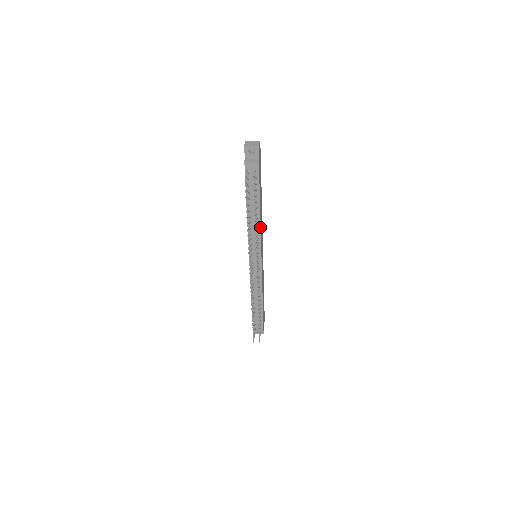
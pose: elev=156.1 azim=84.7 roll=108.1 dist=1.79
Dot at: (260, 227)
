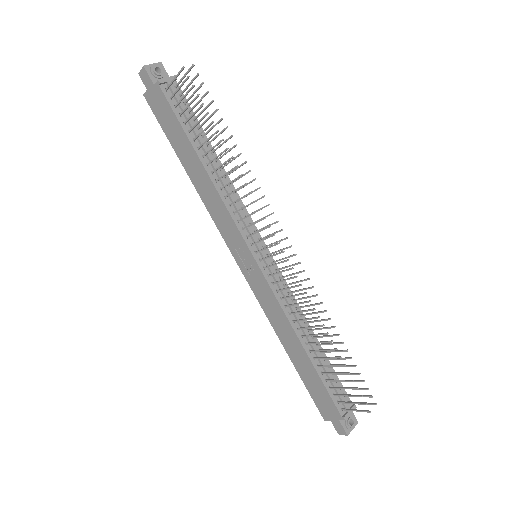
Dot at: (233, 187)
